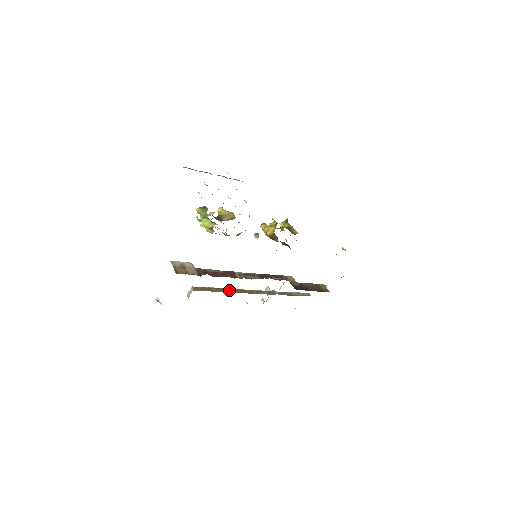
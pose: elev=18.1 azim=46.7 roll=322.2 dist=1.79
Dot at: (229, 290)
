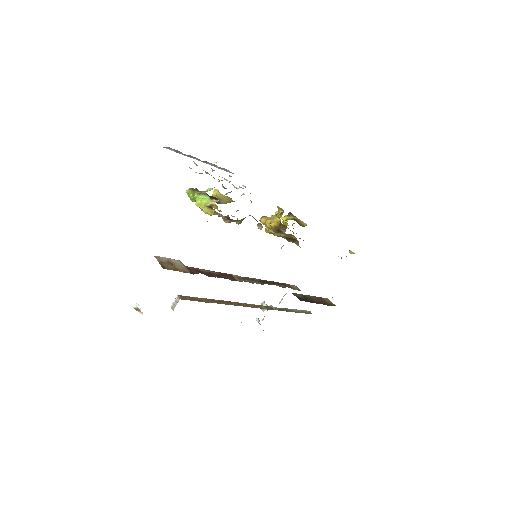
Dot at: (222, 302)
